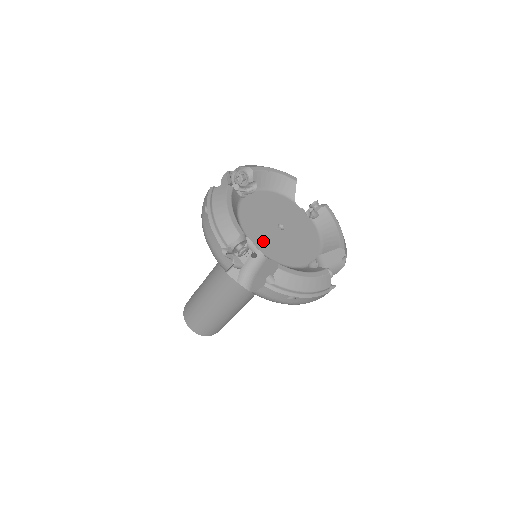
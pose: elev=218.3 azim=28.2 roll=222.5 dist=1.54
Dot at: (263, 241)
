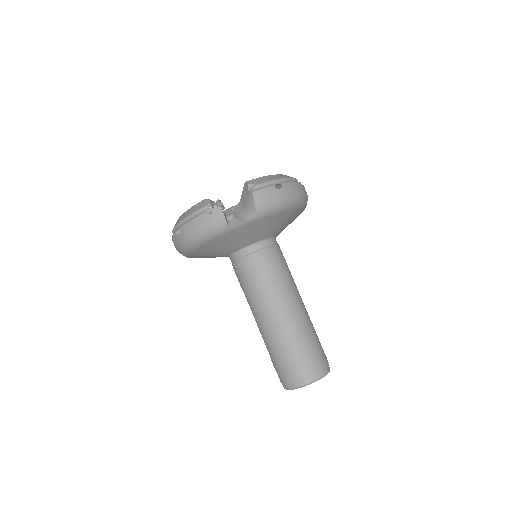
Dot at: occluded
